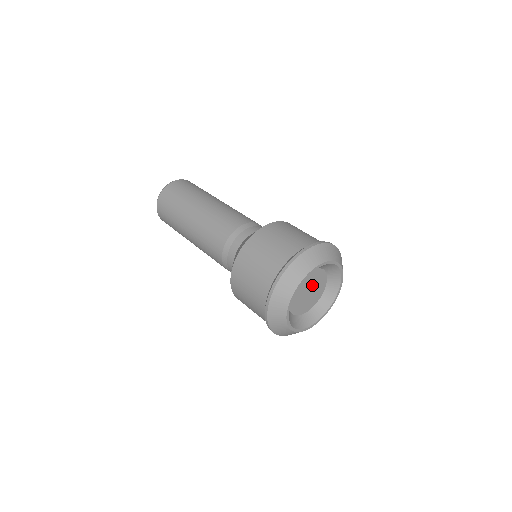
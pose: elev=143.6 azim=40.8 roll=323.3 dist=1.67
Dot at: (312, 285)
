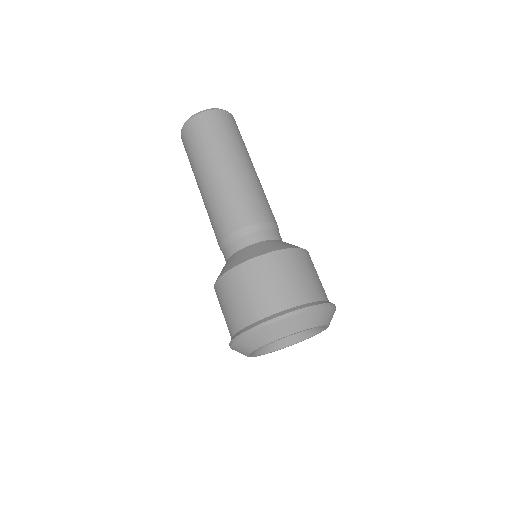
Dot at: occluded
